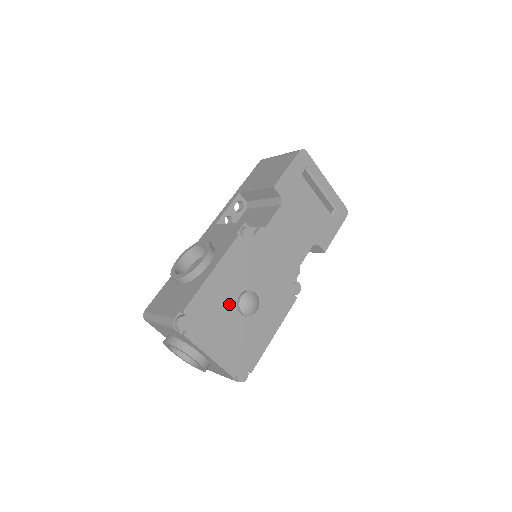
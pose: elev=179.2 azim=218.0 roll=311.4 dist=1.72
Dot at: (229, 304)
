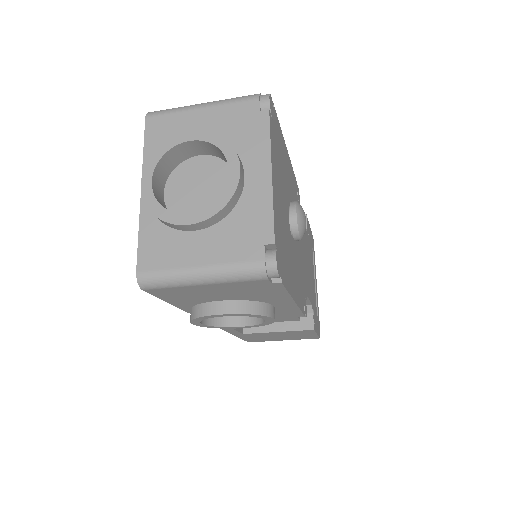
Dot at: (286, 189)
